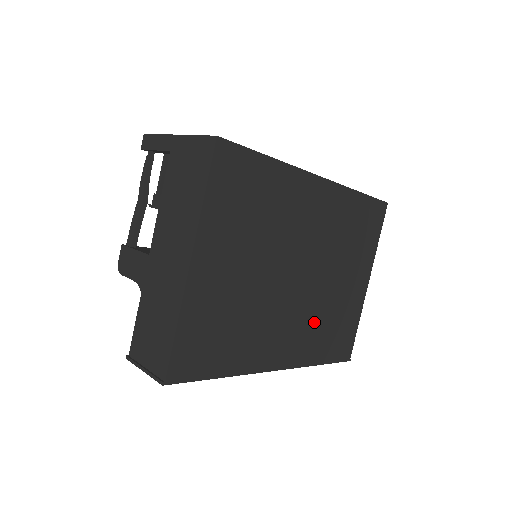
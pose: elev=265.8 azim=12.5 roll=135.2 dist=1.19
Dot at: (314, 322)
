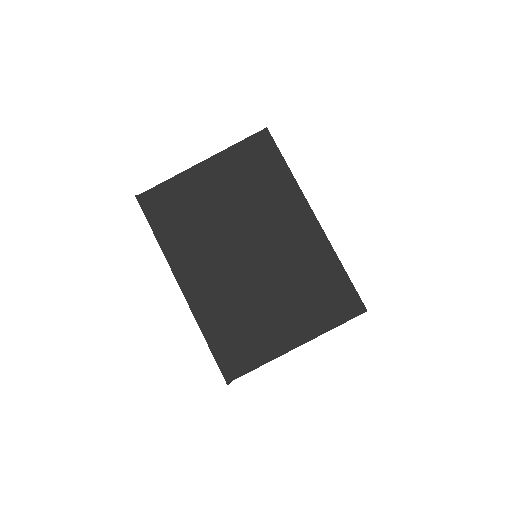
Dot at: (229, 299)
